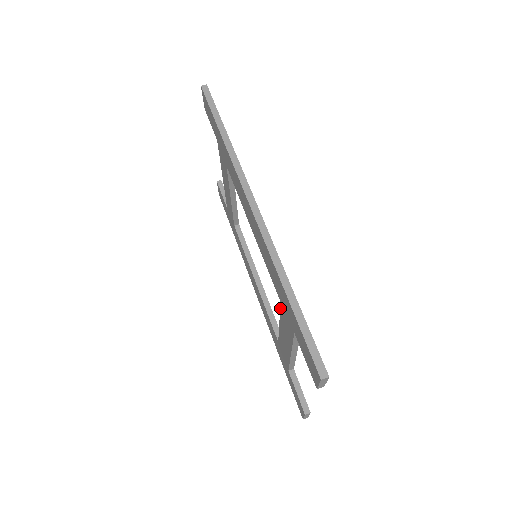
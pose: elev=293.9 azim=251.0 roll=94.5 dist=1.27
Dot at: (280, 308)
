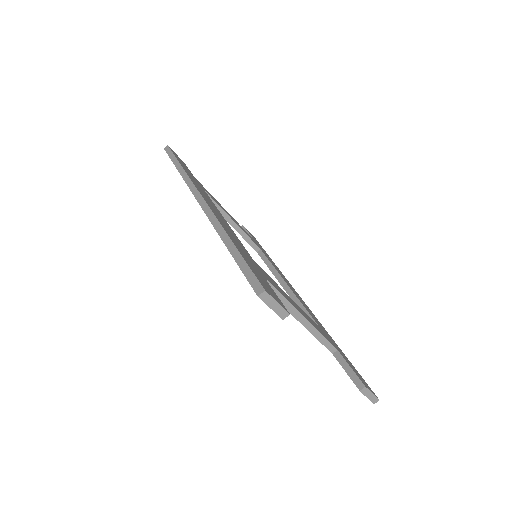
Dot at: occluded
